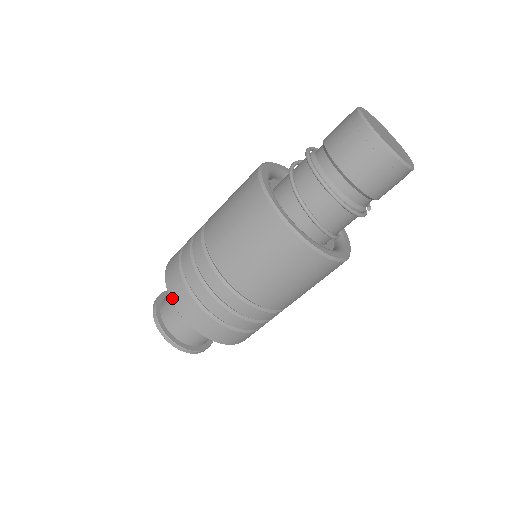
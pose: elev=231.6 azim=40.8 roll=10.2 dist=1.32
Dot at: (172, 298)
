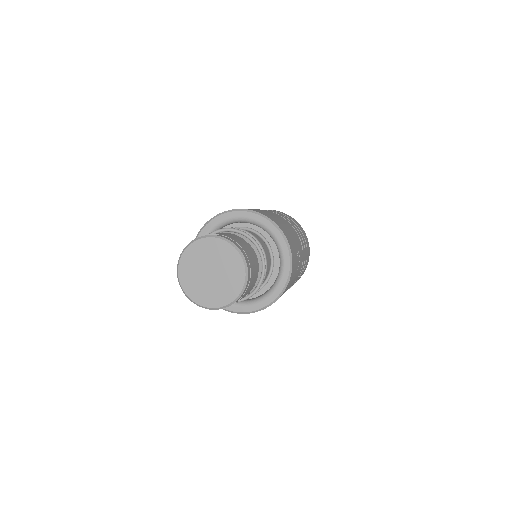
Dot at: occluded
